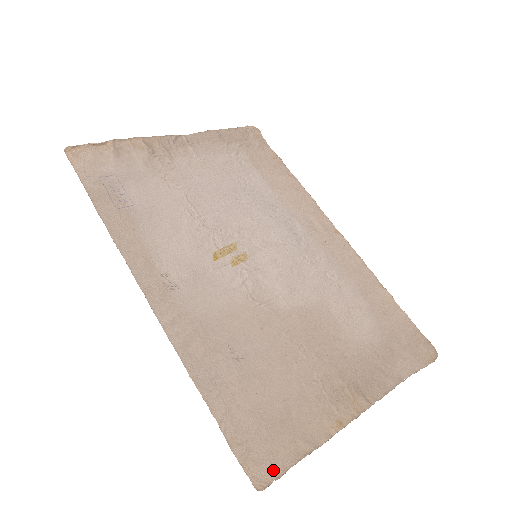
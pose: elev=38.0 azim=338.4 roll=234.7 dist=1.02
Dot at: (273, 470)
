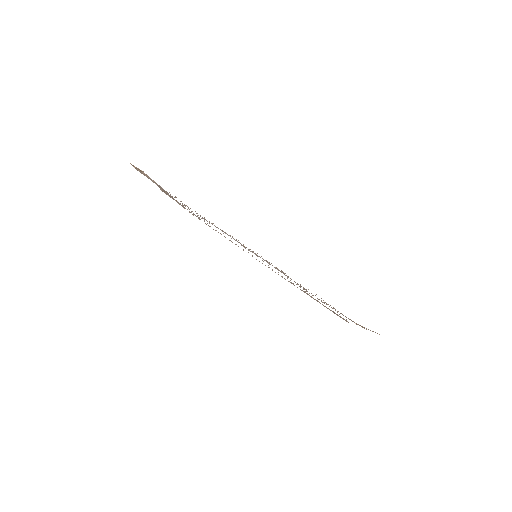
Dot at: occluded
